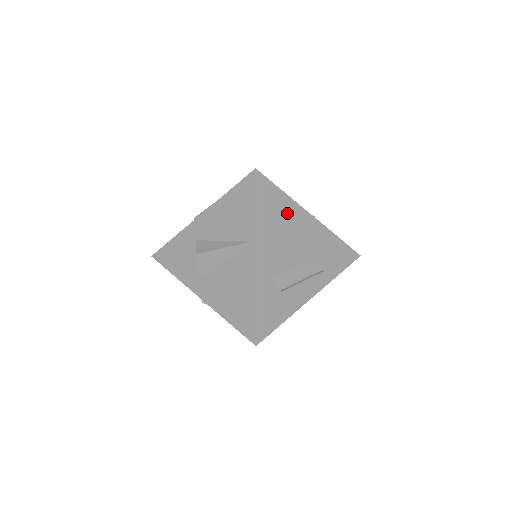
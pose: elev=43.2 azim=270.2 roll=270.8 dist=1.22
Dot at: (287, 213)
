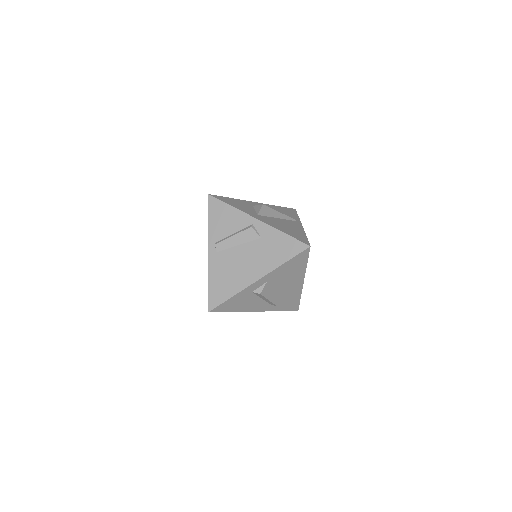
Dot at: occluded
